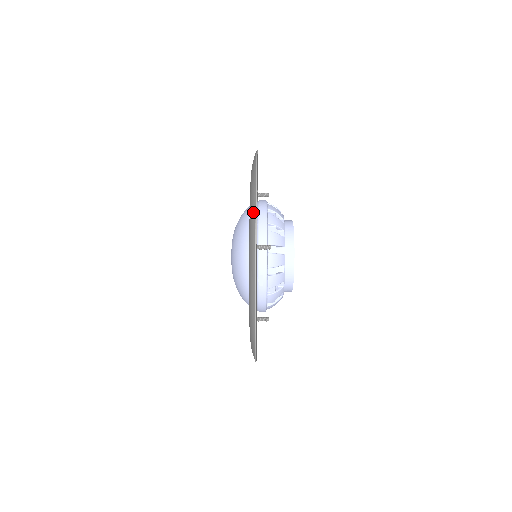
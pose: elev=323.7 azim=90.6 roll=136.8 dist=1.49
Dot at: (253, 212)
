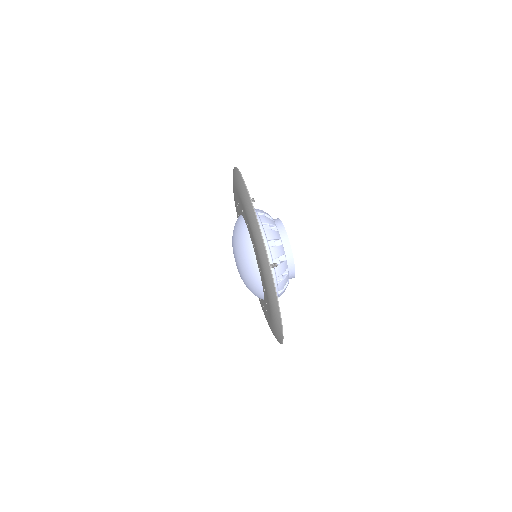
Dot at: (263, 252)
